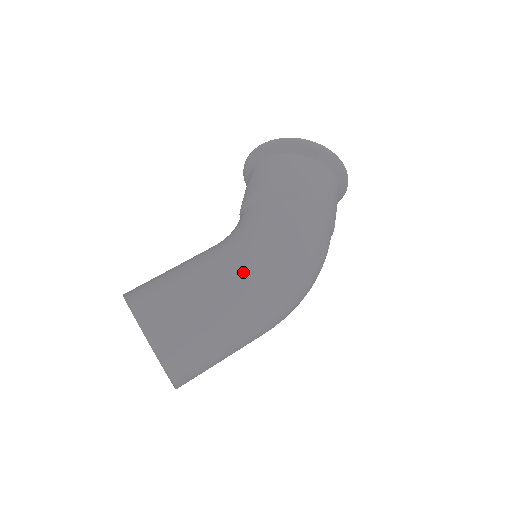
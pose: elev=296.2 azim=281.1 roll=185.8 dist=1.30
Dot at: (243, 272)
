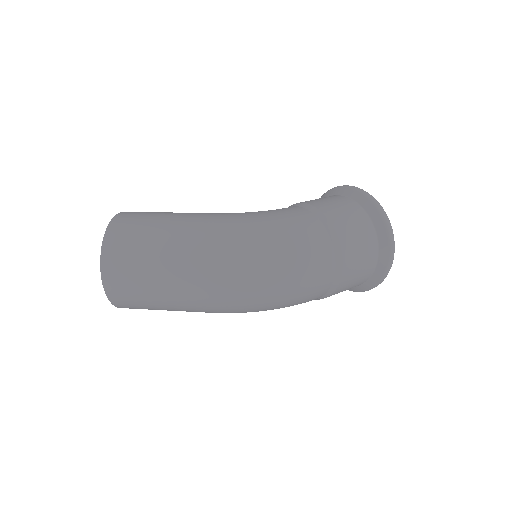
Dot at: (211, 218)
